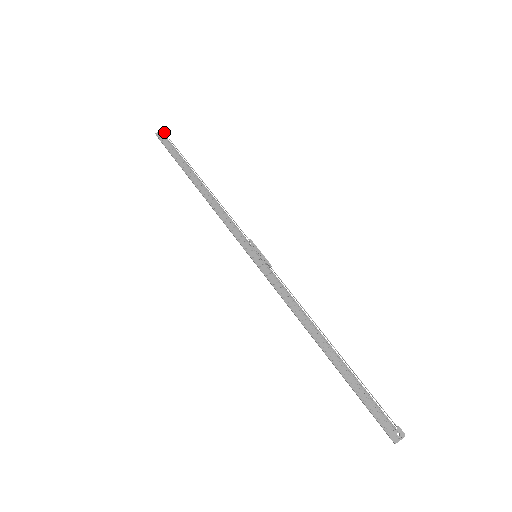
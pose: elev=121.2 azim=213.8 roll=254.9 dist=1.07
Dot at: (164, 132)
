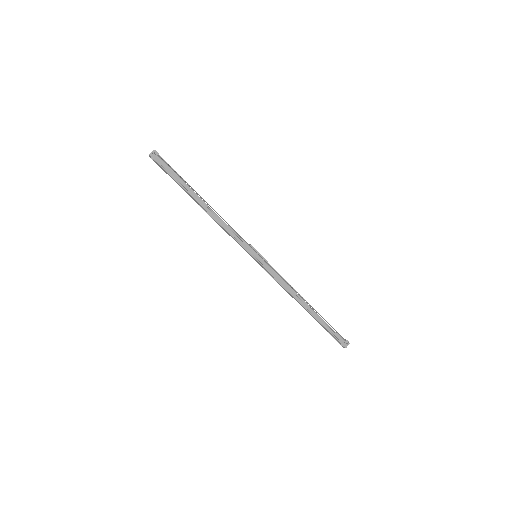
Dot at: (157, 153)
